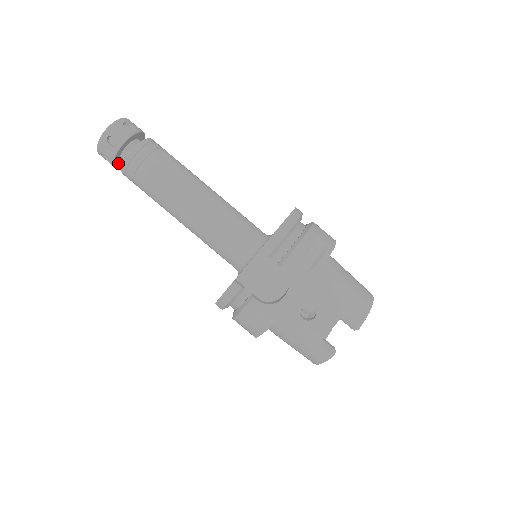
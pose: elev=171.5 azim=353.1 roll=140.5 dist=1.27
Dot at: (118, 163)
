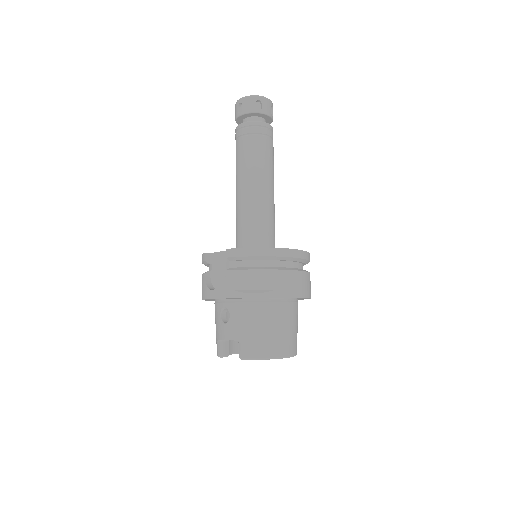
Dot at: occluded
